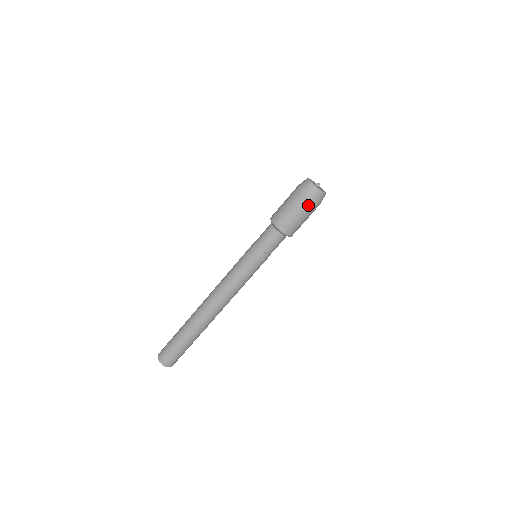
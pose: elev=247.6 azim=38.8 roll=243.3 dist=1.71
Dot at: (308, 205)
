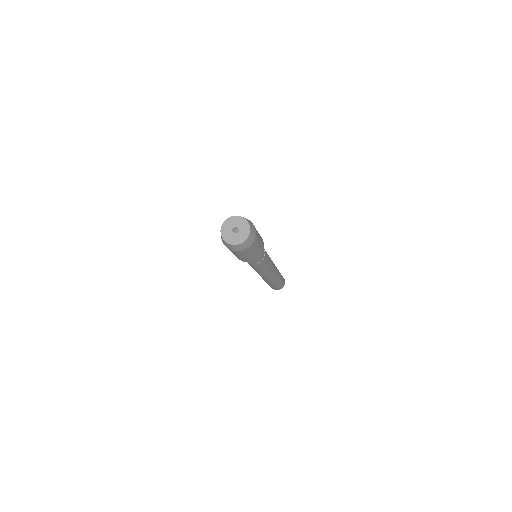
Dot at: occluded
